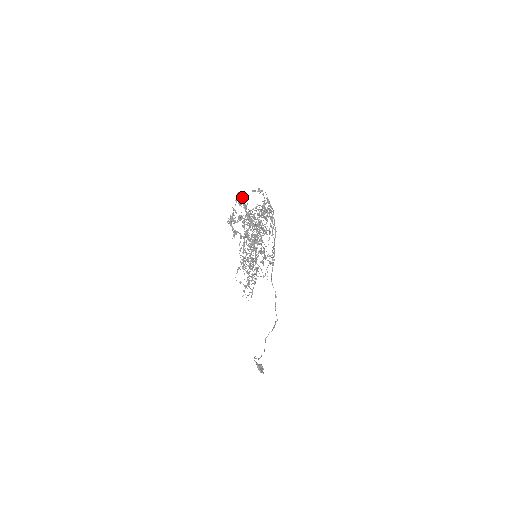
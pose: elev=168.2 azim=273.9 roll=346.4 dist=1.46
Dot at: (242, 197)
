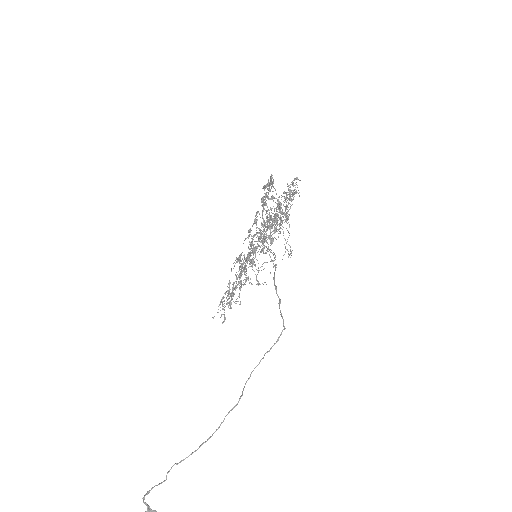
Dot at: occluded
